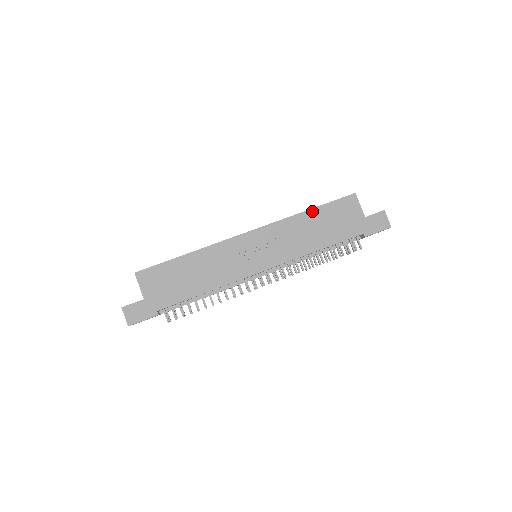
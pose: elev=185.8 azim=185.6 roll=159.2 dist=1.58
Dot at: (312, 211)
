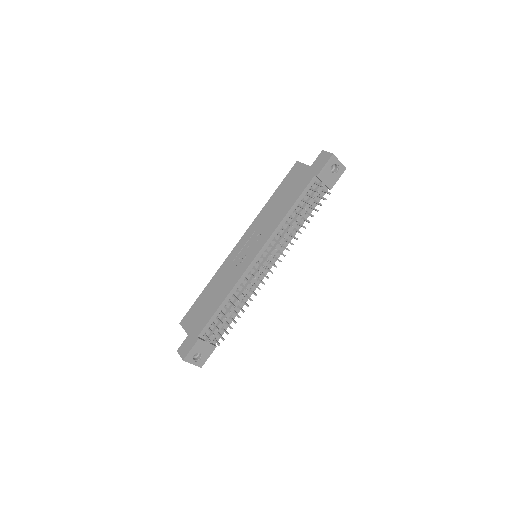
Dot at: (273, 196)
